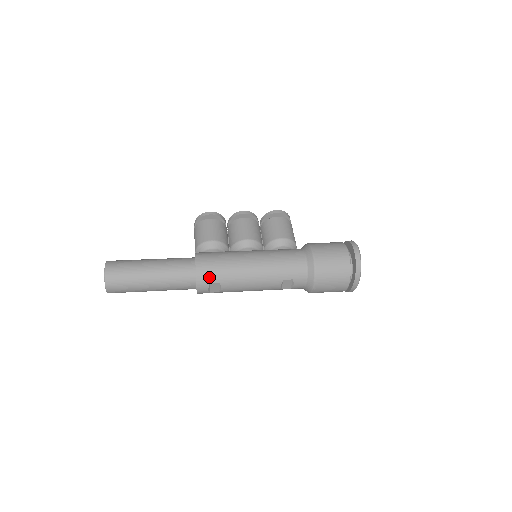
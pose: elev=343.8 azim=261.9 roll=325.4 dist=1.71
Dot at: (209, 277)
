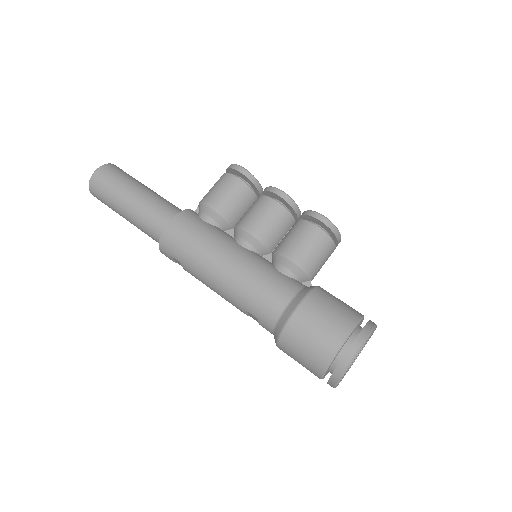
Dot at: (171, 249)
